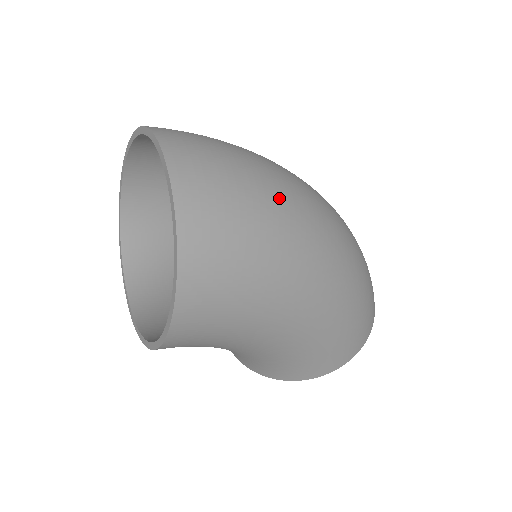
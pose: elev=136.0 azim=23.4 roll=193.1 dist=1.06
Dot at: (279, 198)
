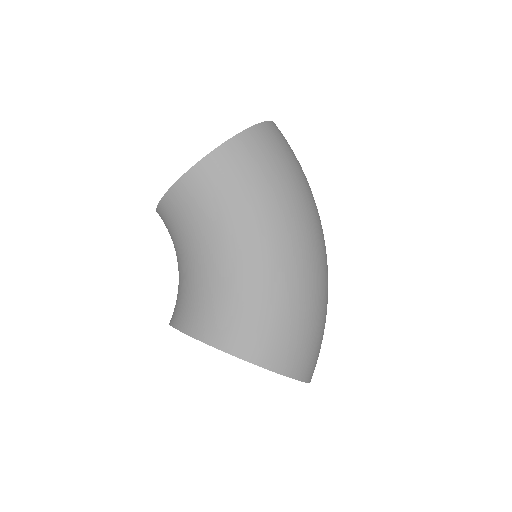
Dot at: (310, 188)
